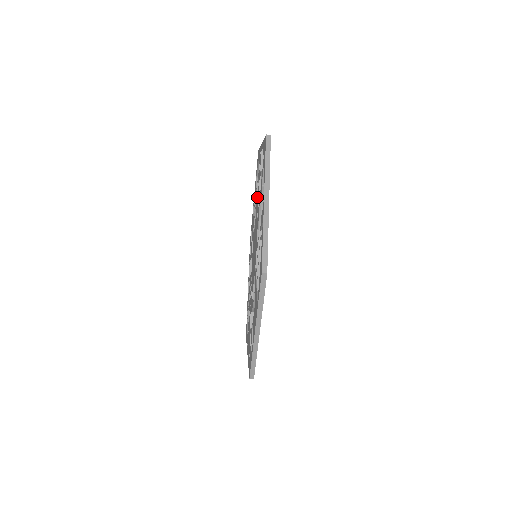
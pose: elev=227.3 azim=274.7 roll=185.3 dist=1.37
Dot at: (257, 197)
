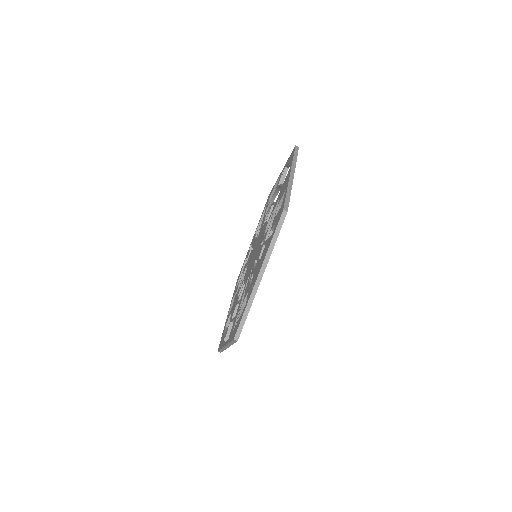
Dot at: (251, 251)
